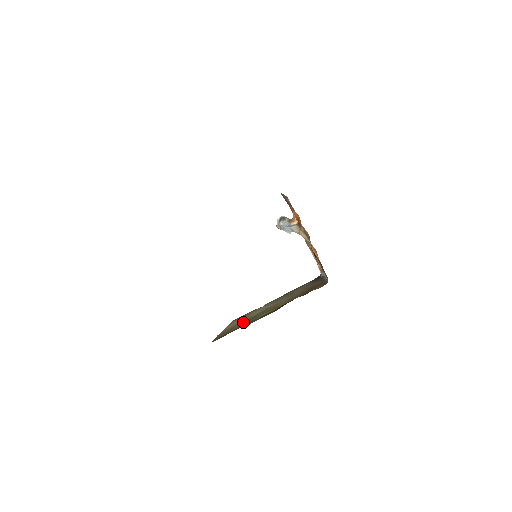
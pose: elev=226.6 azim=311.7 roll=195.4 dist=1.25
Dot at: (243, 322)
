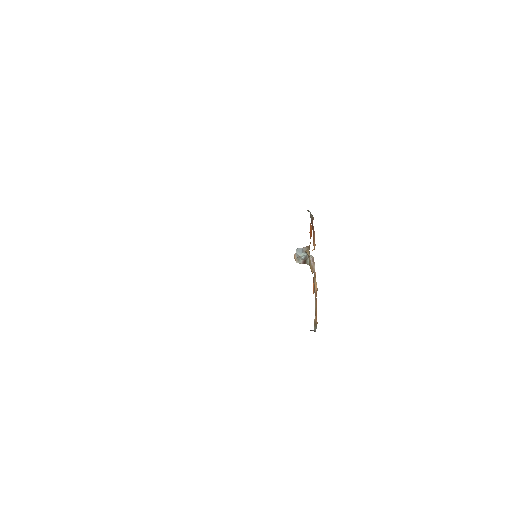
Dot at: occluded
